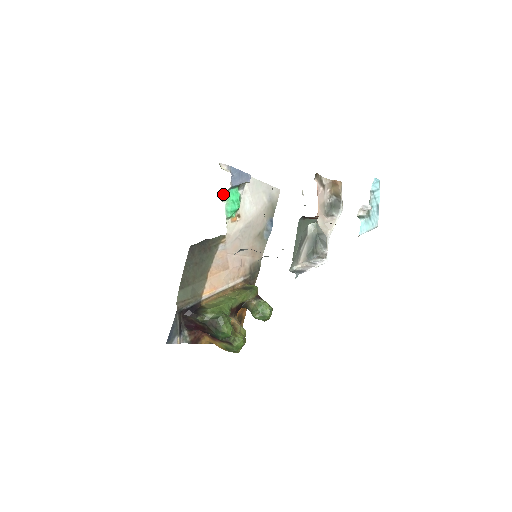
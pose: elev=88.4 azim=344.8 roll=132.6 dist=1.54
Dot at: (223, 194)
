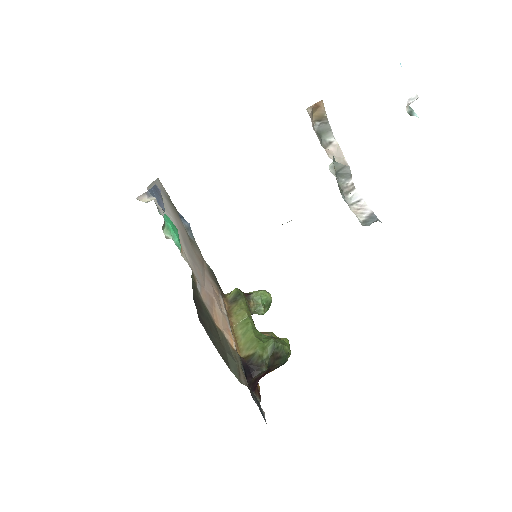
Dot at: occluded
